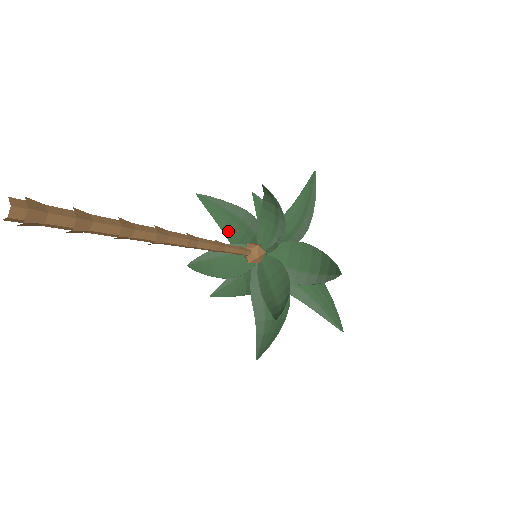
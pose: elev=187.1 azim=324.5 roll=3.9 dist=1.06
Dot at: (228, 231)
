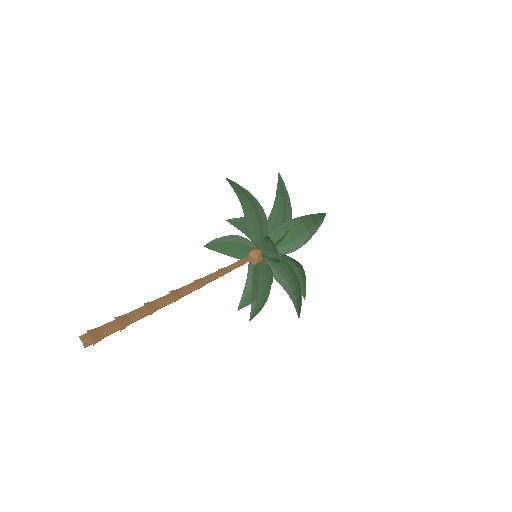
Dot at: (246, 209)
